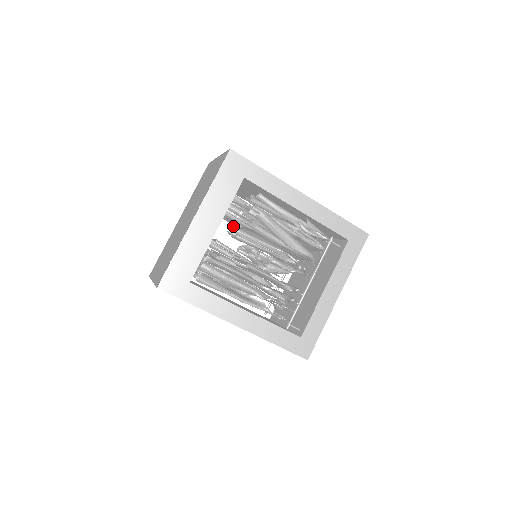
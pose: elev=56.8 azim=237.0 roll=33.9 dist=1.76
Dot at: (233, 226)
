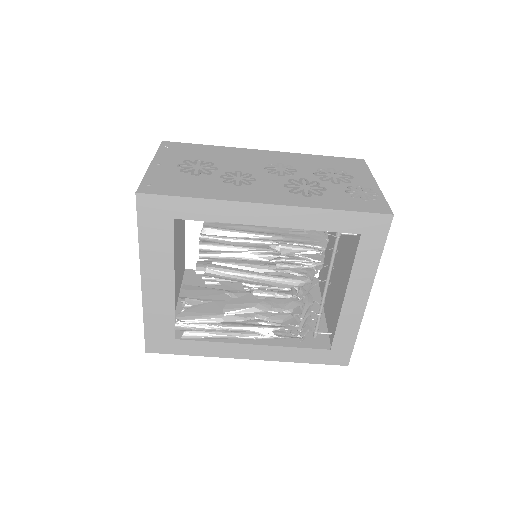
Dot at: (198, 262)
